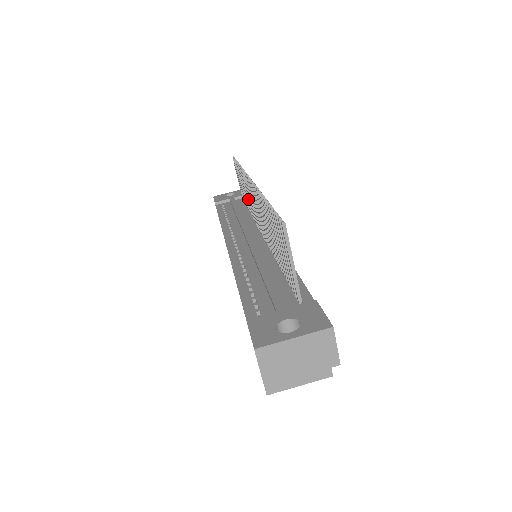
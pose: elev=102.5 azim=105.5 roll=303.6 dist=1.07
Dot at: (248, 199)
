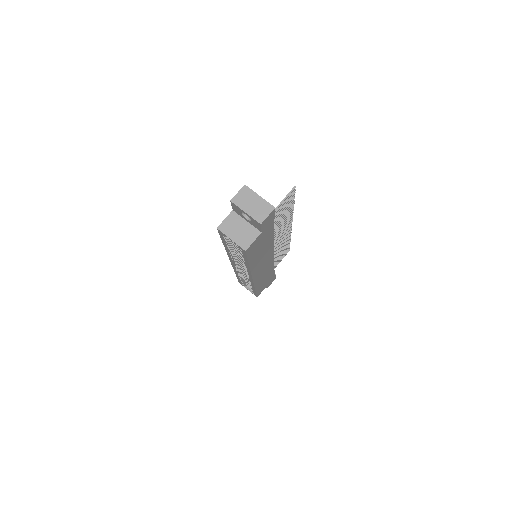
Dot at: (278, 251)
